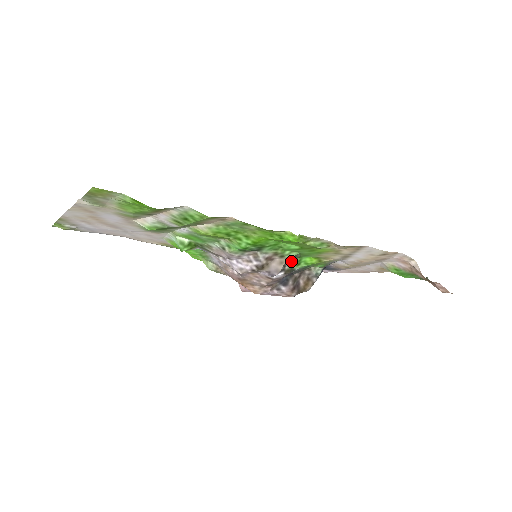
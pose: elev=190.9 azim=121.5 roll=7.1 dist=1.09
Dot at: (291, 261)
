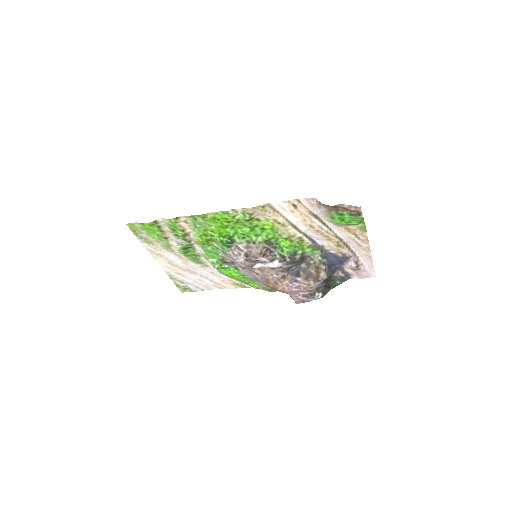
Dot at: (275, 250)
